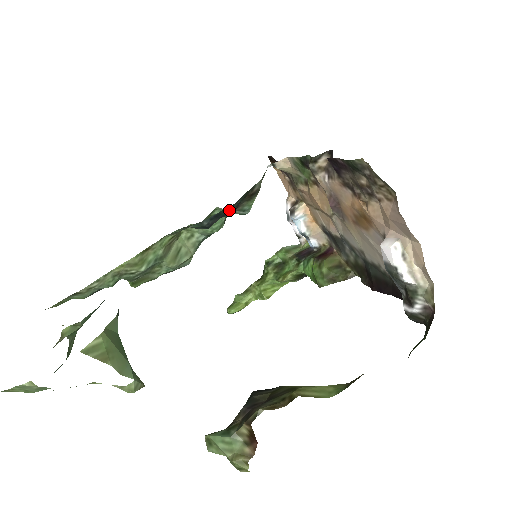
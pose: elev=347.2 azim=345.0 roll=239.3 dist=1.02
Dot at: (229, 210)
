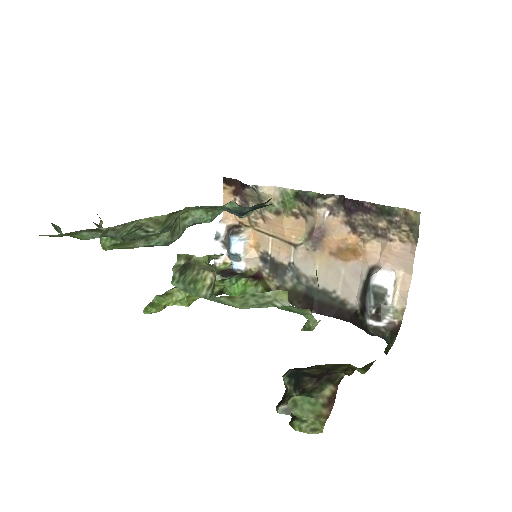
Dot at: (261, 207)
